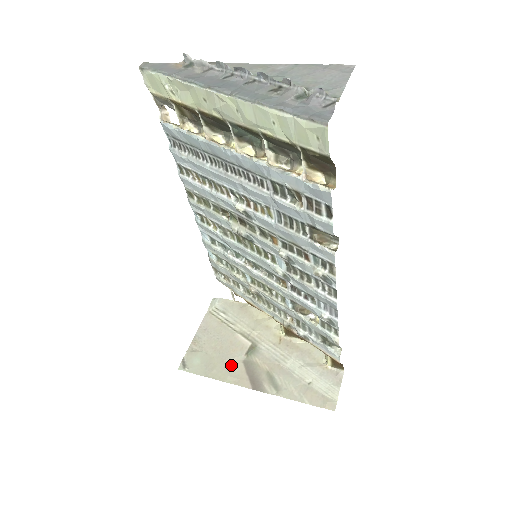
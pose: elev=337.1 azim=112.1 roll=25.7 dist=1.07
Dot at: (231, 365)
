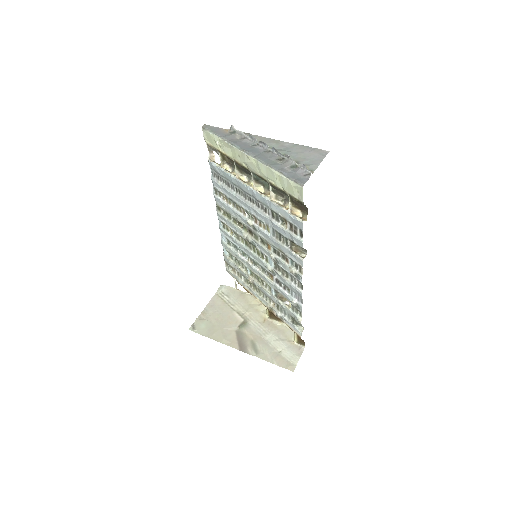
Dot at: (227, 332)
